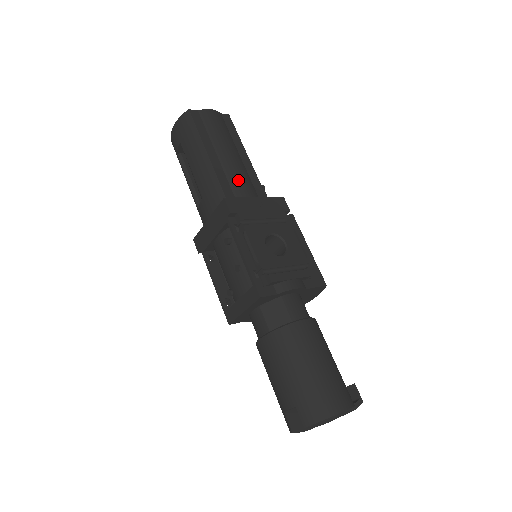
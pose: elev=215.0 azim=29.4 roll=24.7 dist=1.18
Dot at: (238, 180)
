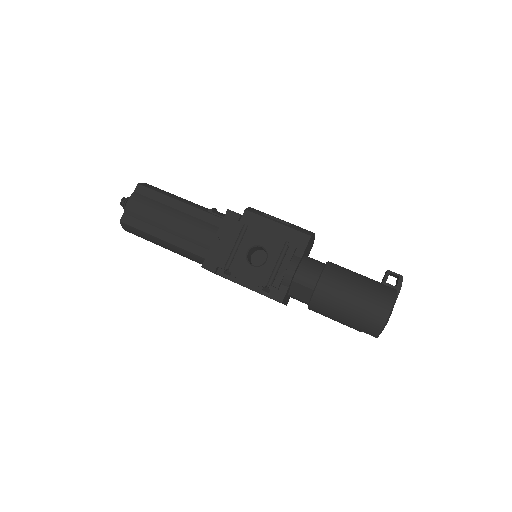
Dot at: (194, 234)
